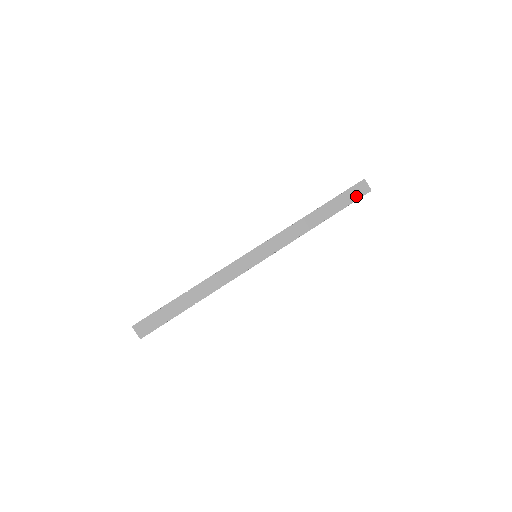
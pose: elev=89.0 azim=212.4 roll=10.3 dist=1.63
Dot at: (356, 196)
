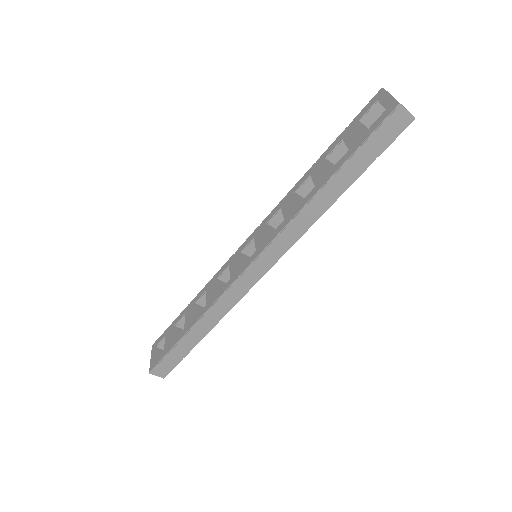
Dot at: (388, 139)
